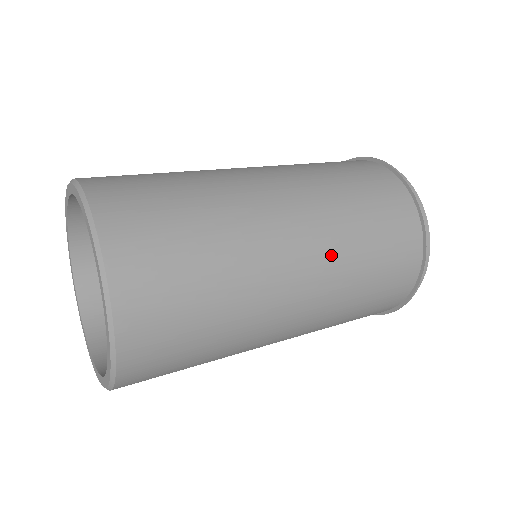
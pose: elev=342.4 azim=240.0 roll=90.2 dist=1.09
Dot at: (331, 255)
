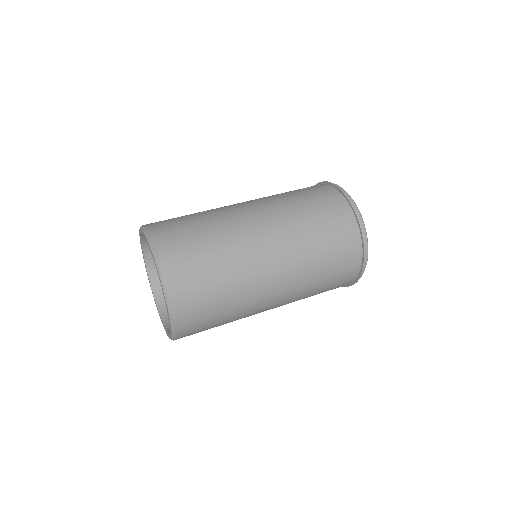
Dot at: (293, 253)
